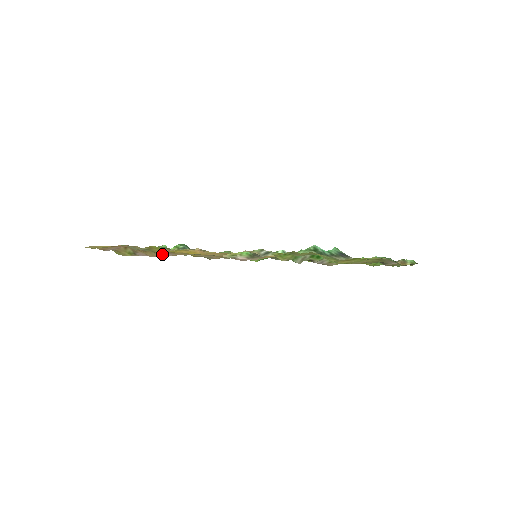
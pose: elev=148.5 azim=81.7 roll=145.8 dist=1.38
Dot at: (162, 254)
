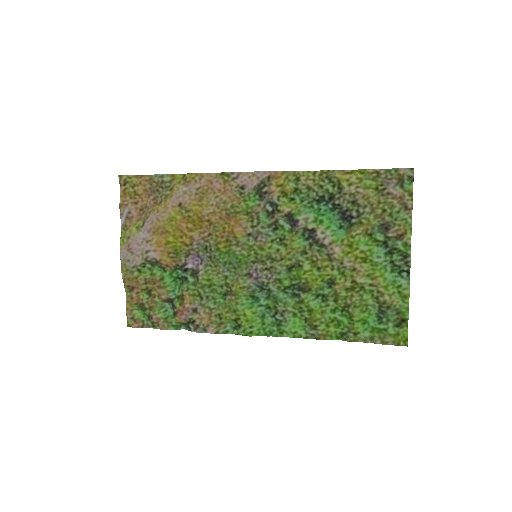
Dot at: (178, 190)
